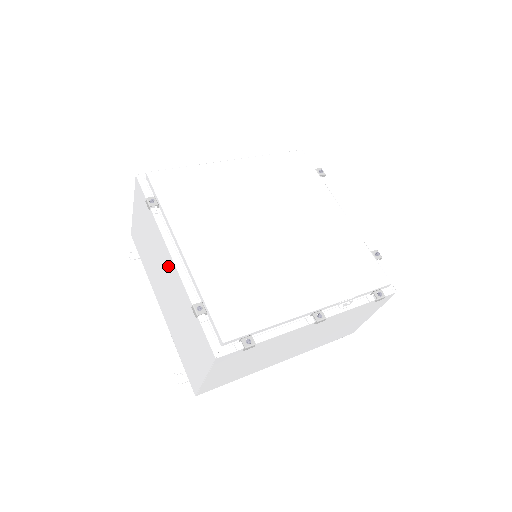
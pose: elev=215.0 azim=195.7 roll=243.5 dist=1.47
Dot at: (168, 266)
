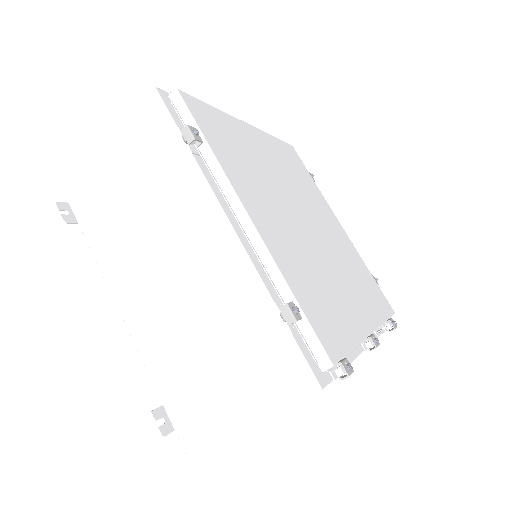
Dot at: (206, 239)
